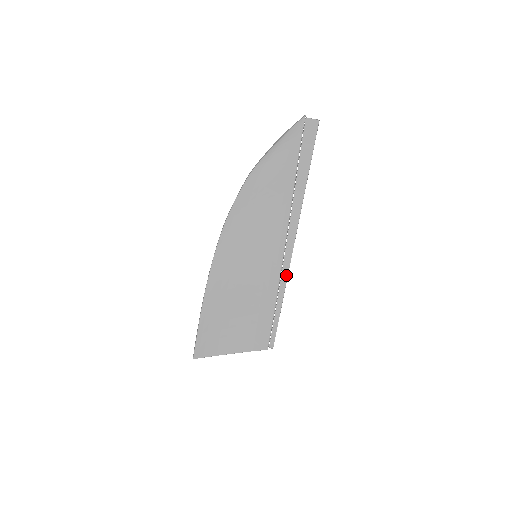
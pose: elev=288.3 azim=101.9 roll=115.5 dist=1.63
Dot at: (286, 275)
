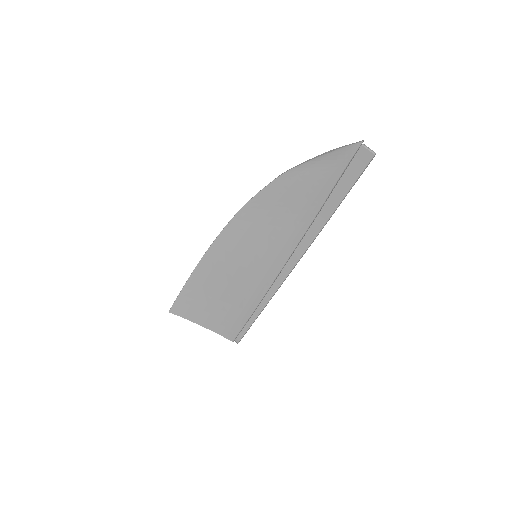
Dot at: (276, 289)
